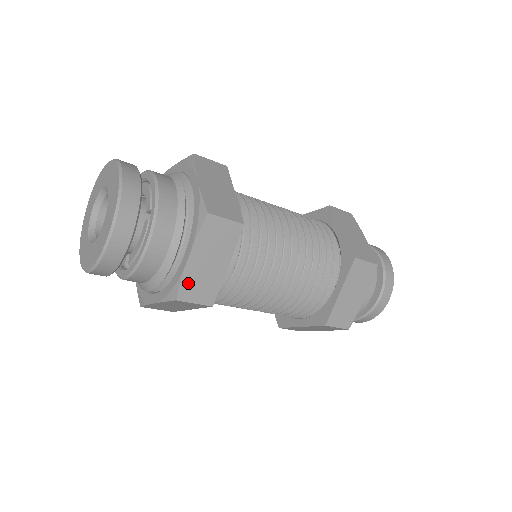
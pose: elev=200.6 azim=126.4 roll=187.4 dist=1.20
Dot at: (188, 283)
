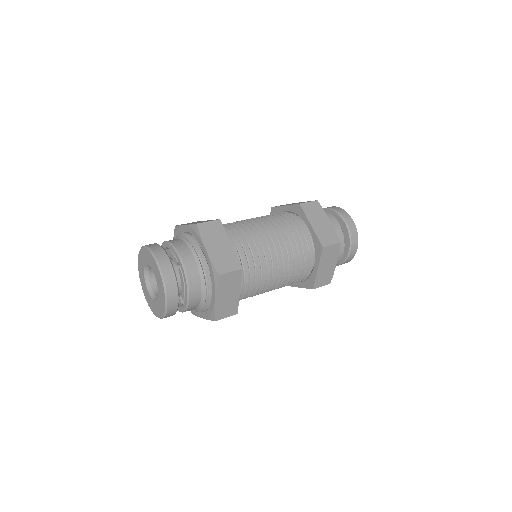
Dot at: occluded
